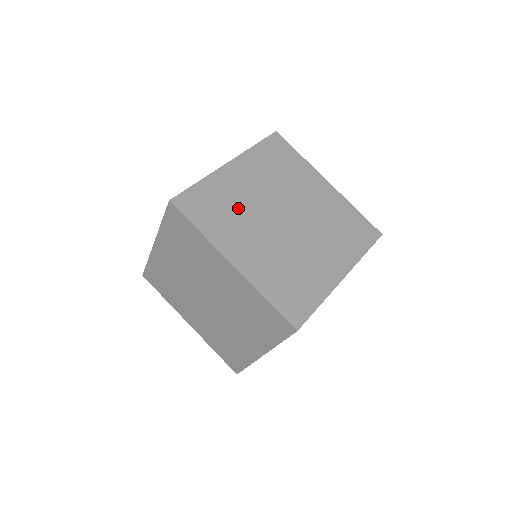
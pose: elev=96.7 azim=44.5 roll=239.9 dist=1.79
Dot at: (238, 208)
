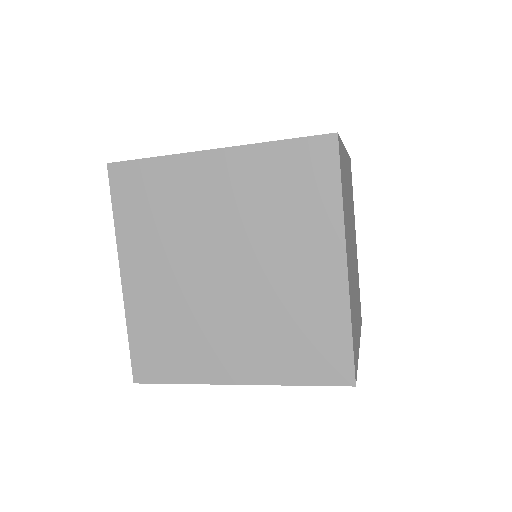
Dot at: (347, 203)
